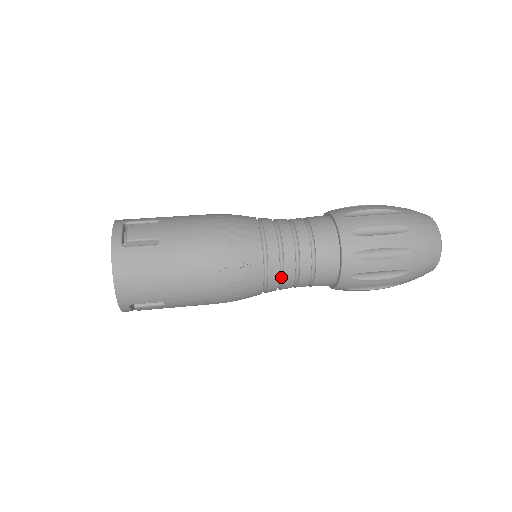
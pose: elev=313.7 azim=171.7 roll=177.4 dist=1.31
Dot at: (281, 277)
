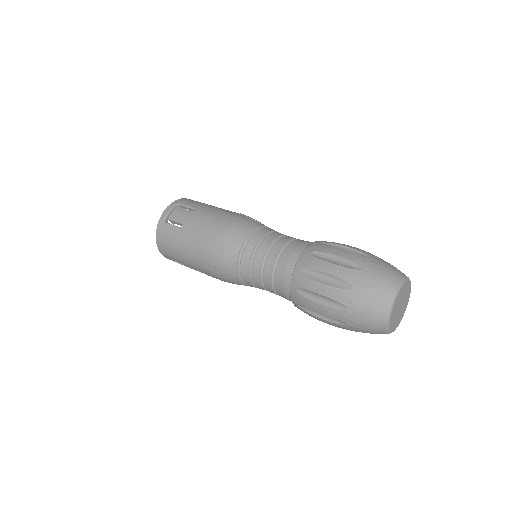
Dot at: (254, 281)
